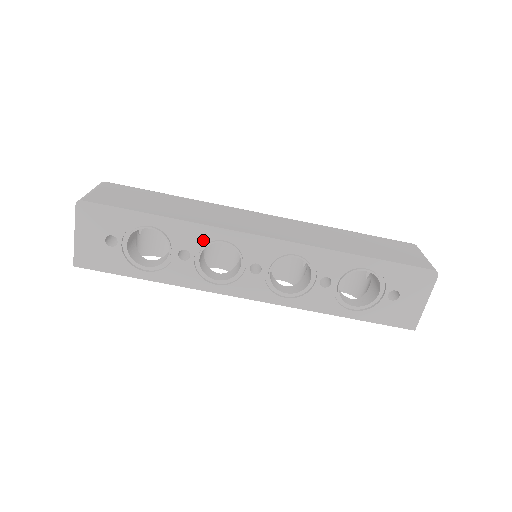
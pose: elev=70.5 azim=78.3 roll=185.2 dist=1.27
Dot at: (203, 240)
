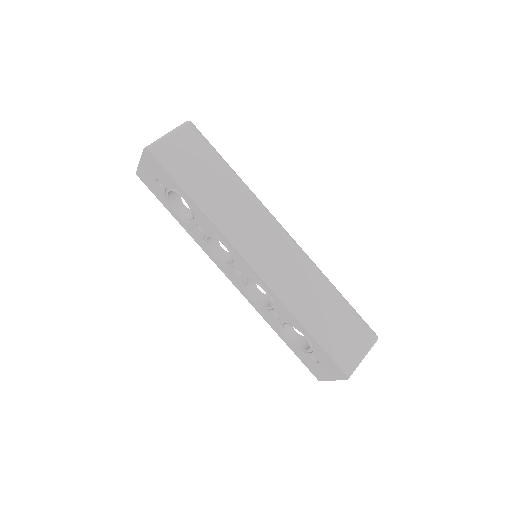
Dot at: (213, 232)
